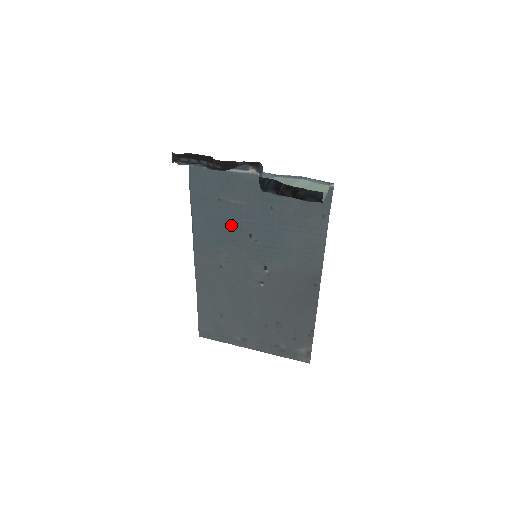
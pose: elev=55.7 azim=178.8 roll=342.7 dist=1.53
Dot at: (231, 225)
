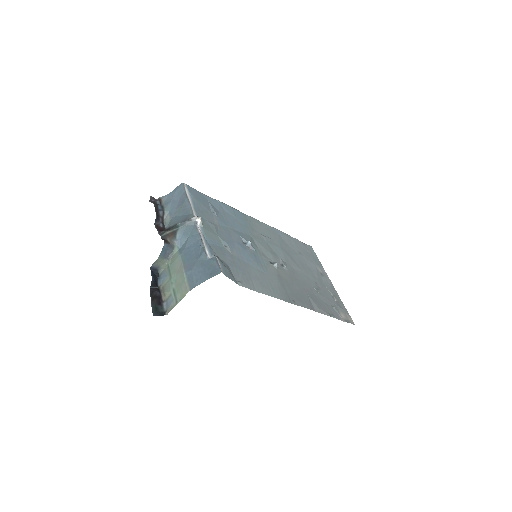
Dot at: (233, 228)
